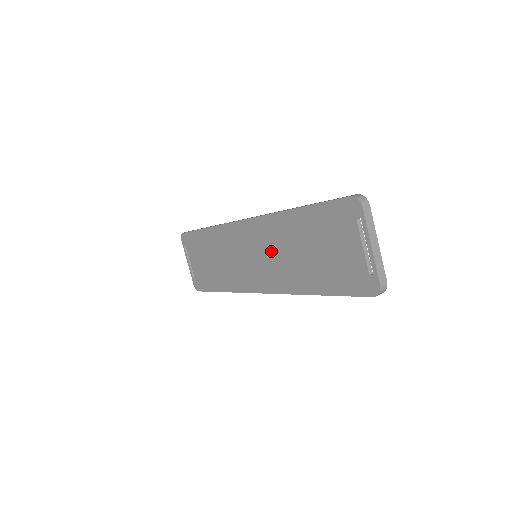
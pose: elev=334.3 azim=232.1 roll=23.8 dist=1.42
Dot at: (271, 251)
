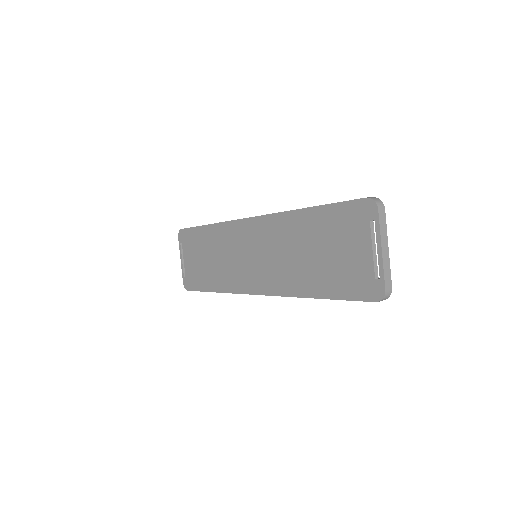
Dot at: (273, 251)
